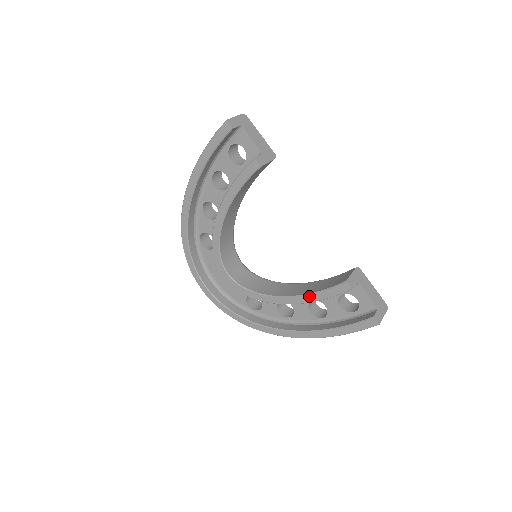
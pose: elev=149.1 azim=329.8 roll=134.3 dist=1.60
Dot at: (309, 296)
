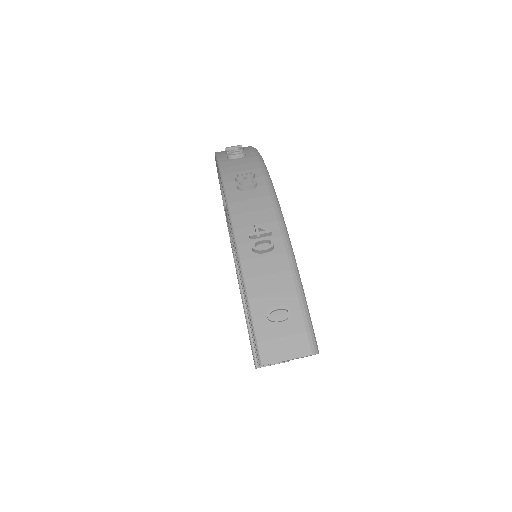
Dot at: (246, 317)
